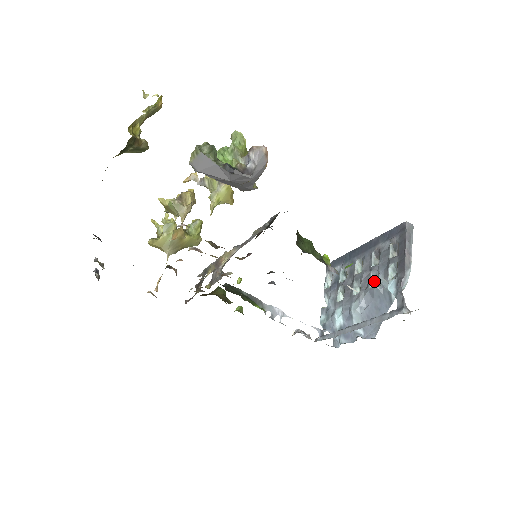
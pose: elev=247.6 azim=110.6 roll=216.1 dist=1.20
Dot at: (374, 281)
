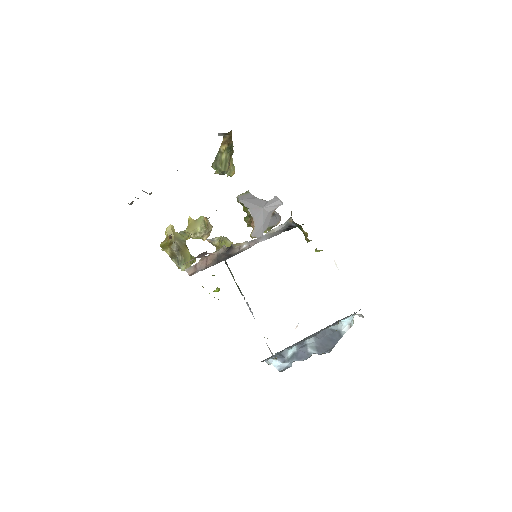
Dot at: occluded
